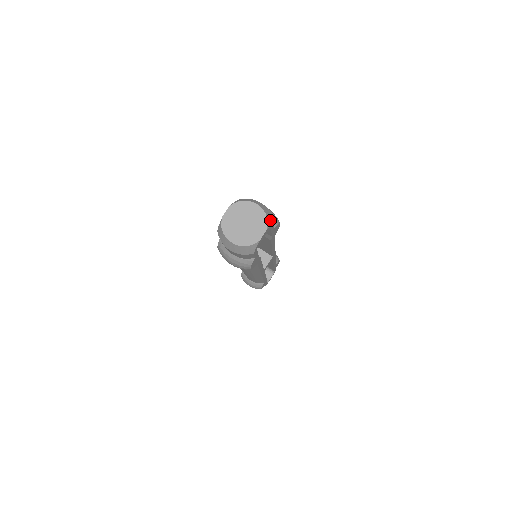
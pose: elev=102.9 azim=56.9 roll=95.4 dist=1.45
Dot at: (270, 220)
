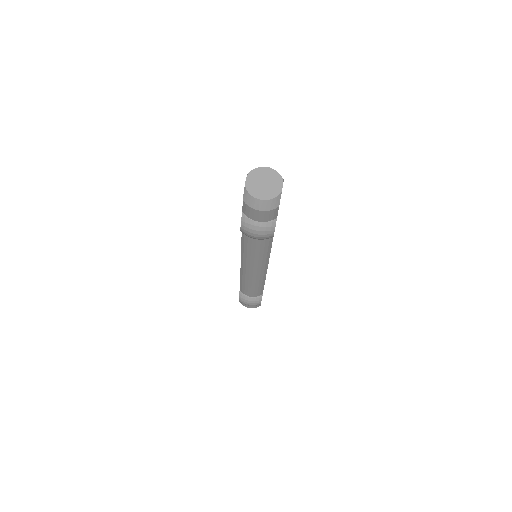
Dot at: (281, 177)
